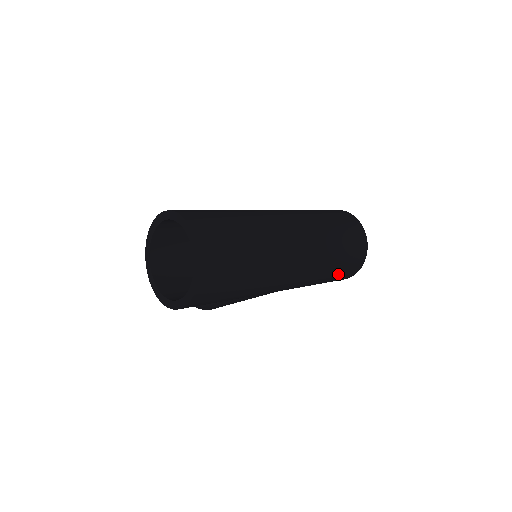
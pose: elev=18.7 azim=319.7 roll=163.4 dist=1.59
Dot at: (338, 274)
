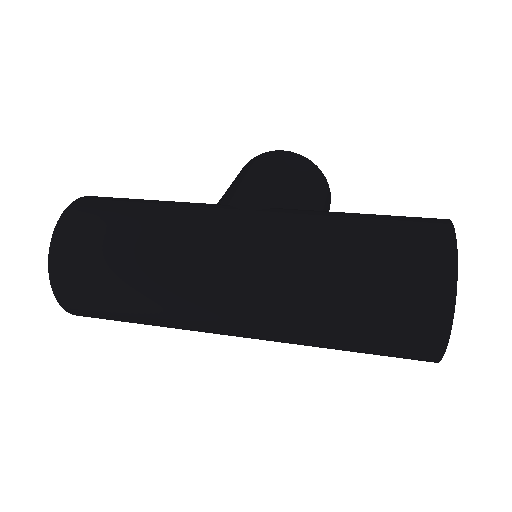
Dot at: occluded
